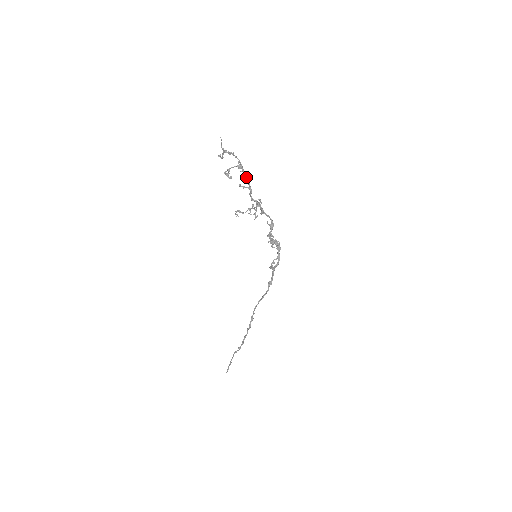
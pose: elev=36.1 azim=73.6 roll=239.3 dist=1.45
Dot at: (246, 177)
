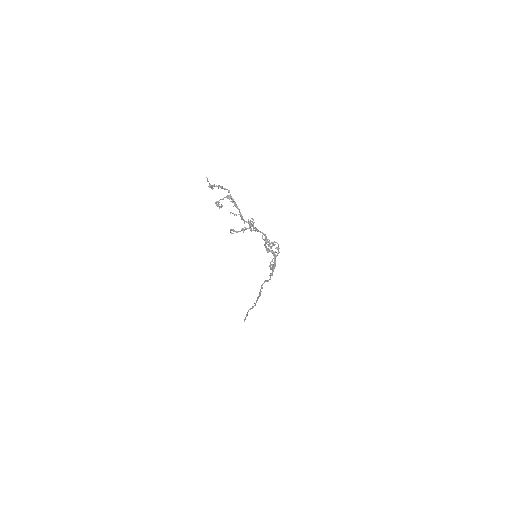
Dot at: (236, 207)
